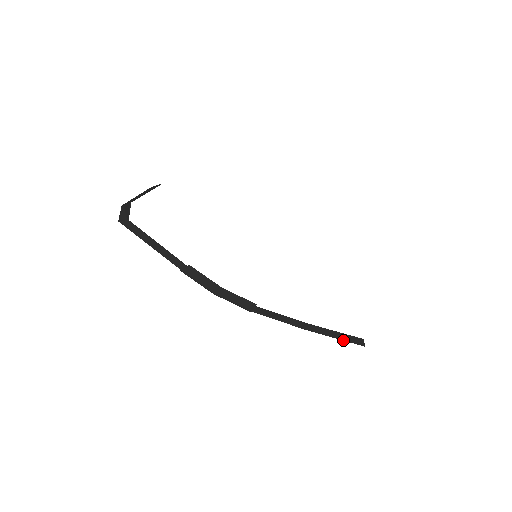
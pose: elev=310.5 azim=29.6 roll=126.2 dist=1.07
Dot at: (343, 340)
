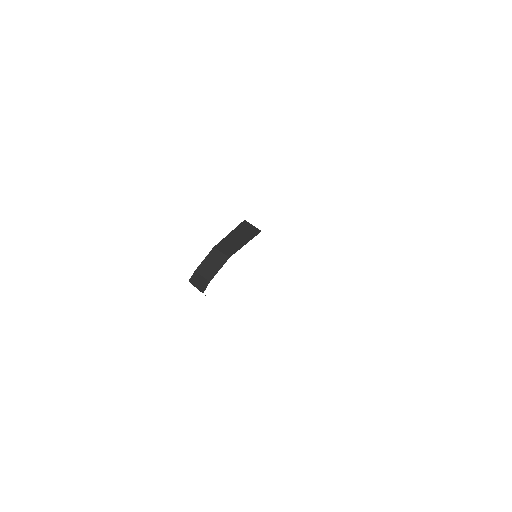
Dot at: occluded
